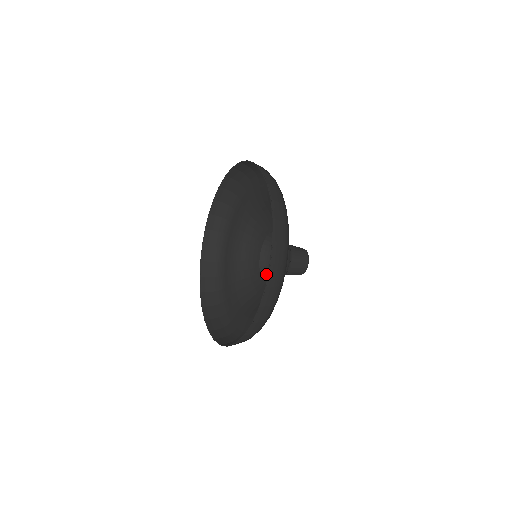
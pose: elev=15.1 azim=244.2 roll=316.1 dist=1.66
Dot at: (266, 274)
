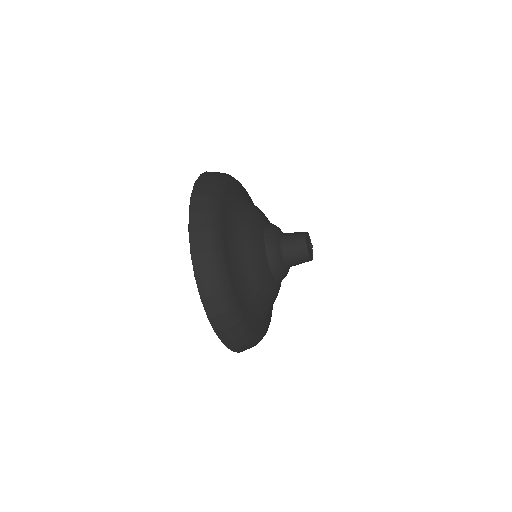
Dot at: occluded
